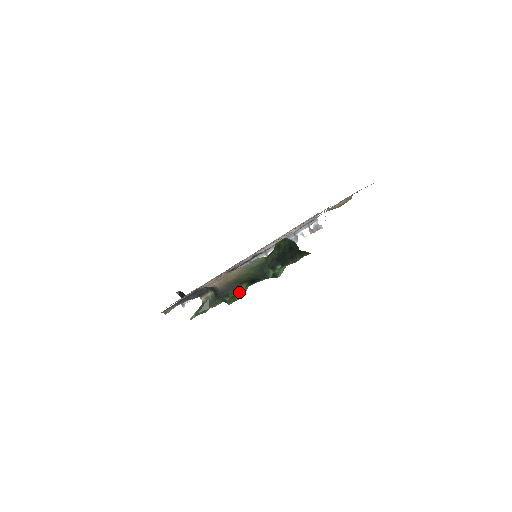
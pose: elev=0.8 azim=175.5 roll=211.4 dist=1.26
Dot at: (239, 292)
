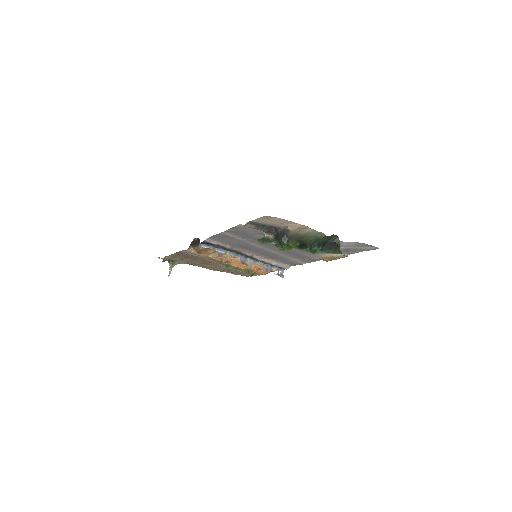
Dot at: (292, 245)
